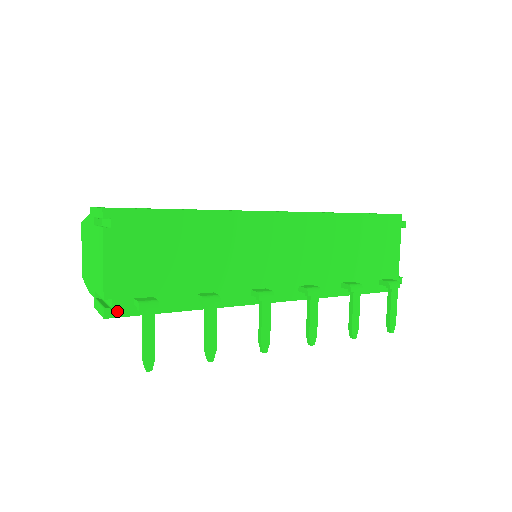
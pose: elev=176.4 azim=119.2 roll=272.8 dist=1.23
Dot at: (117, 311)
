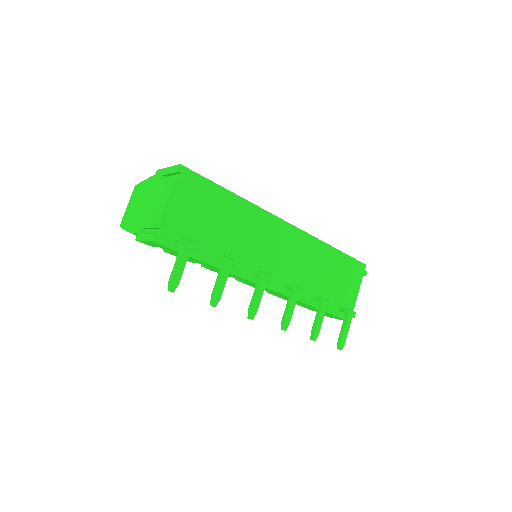
Dot at: (162, 240)
